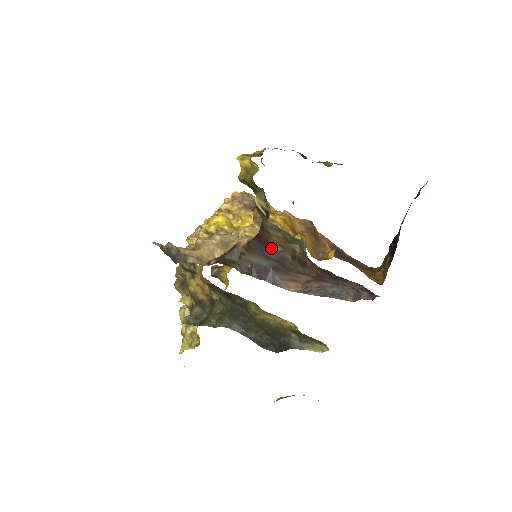
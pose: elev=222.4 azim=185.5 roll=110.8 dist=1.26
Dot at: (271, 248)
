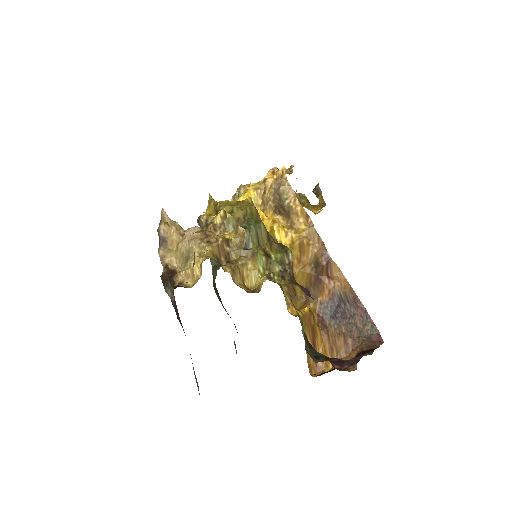
Dot at: occluded
